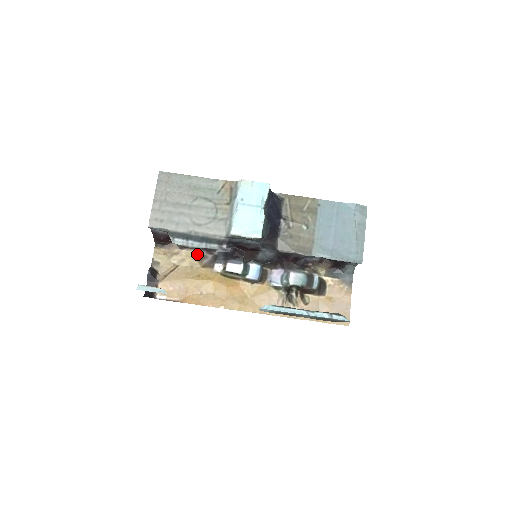
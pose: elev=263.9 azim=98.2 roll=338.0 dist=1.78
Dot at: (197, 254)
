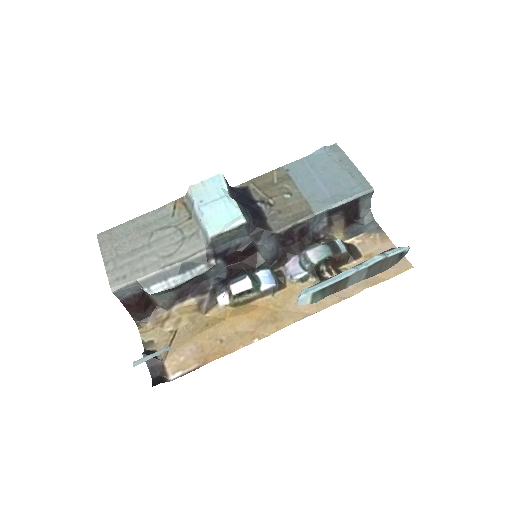
Dot at: (191, 305)
